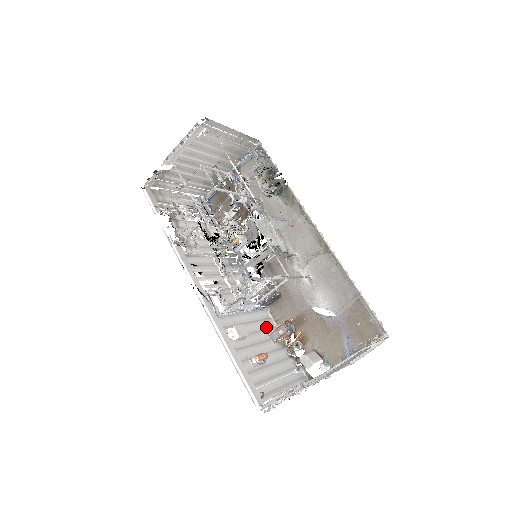
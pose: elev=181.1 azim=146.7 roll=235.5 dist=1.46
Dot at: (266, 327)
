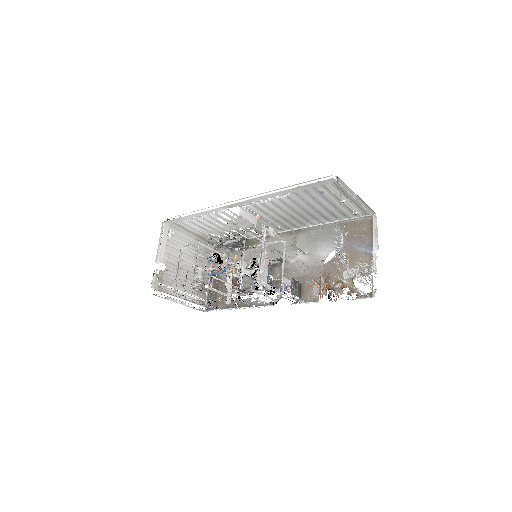
Dot at: occluded
